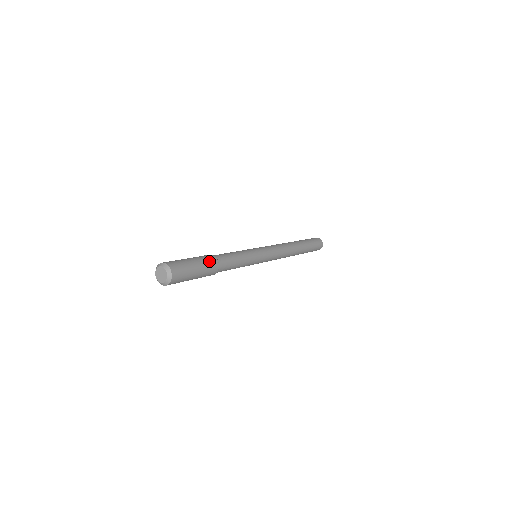
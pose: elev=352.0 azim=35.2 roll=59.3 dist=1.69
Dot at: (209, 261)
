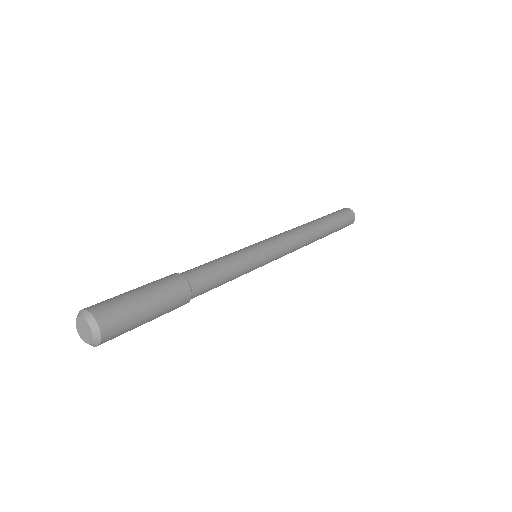
Dot at: (176, 299)
